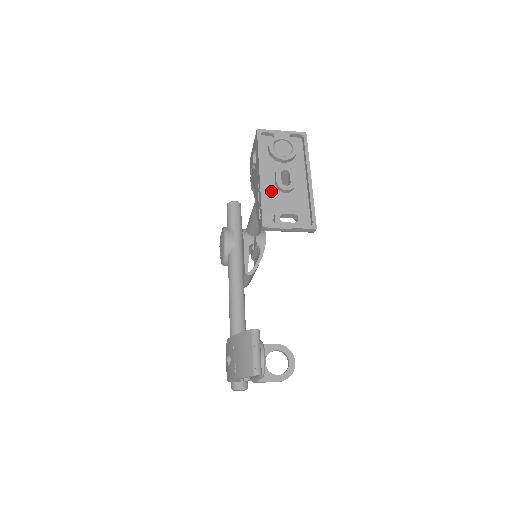
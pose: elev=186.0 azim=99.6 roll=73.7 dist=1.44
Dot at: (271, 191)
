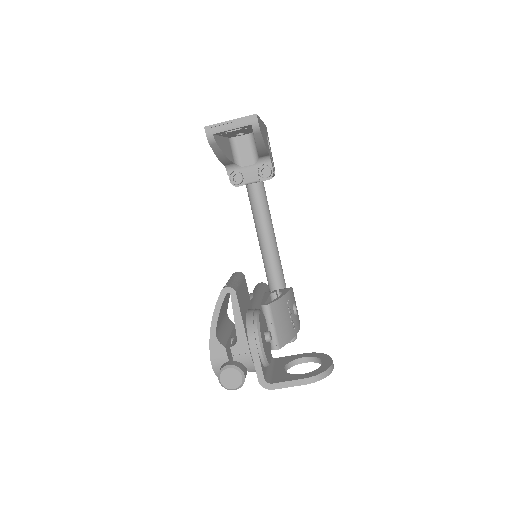
Dot at: occluded
